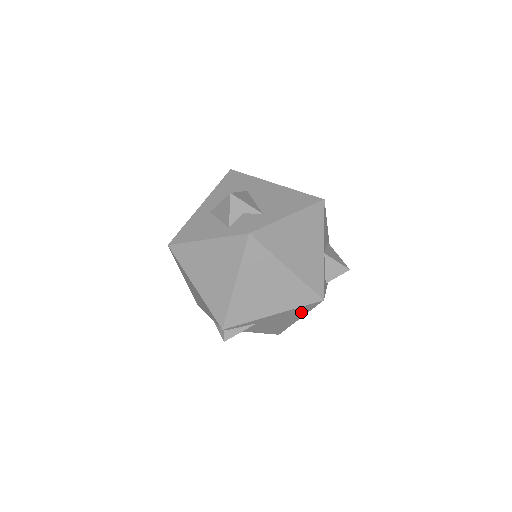
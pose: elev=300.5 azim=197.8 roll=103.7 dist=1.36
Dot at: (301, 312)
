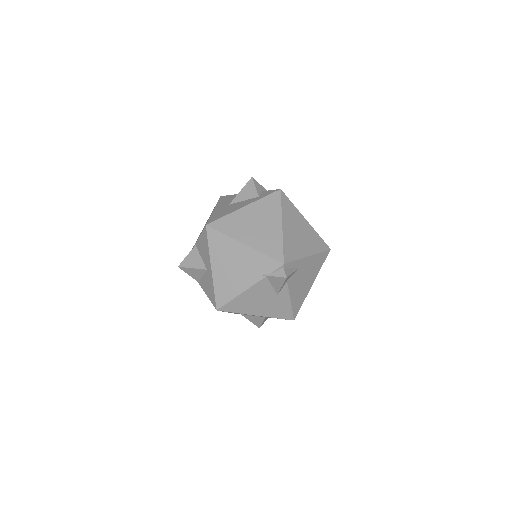
Dot at: (317, 267)
